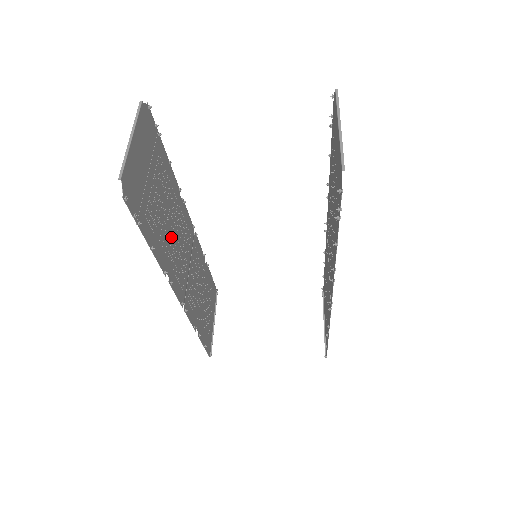
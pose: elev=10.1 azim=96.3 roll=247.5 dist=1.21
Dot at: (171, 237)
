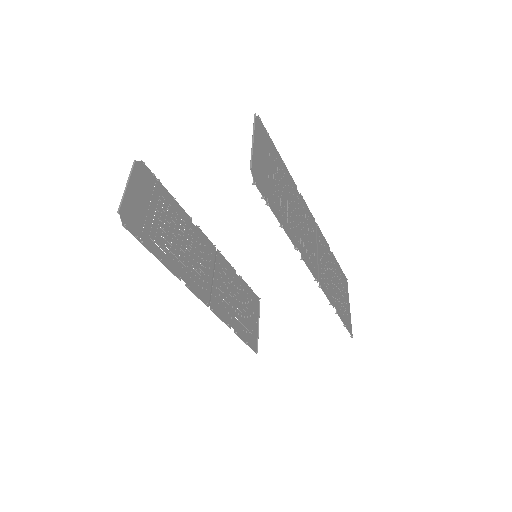
Dot at: (184, 253)
